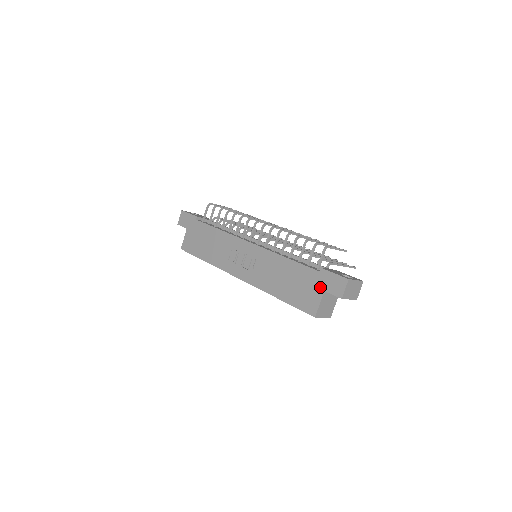
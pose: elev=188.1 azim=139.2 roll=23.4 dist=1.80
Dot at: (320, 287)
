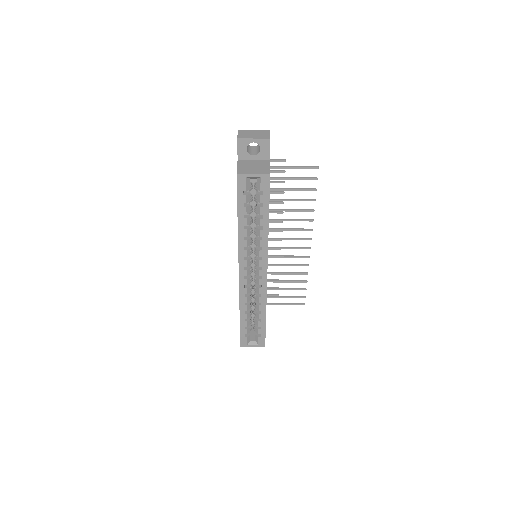
Dot at: occluded
